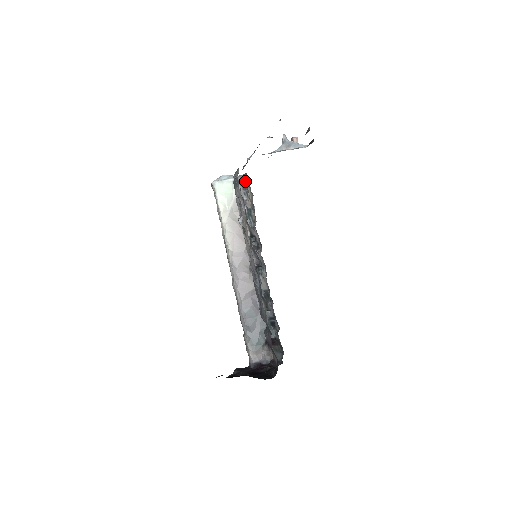
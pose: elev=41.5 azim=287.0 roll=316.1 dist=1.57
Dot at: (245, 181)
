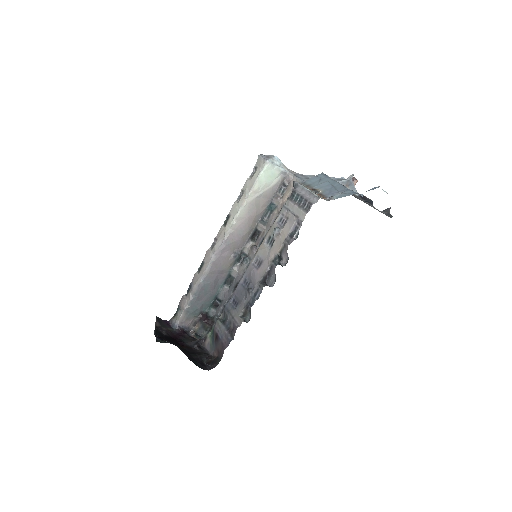
Dot at: occluded
